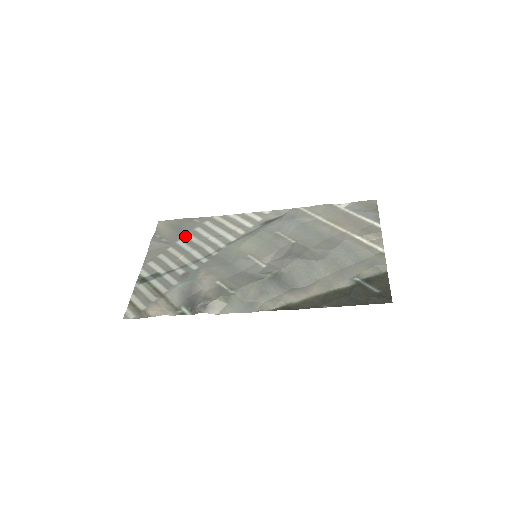
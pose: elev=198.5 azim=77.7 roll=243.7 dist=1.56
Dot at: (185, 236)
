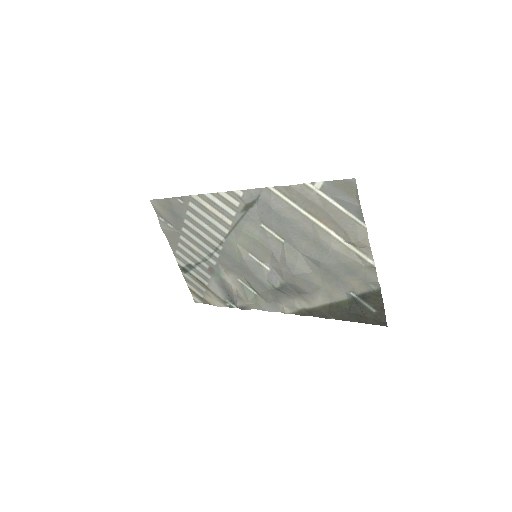
Dot at: (184, 223)
